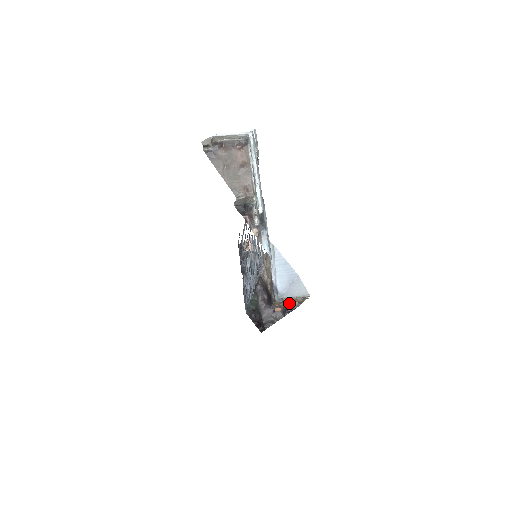
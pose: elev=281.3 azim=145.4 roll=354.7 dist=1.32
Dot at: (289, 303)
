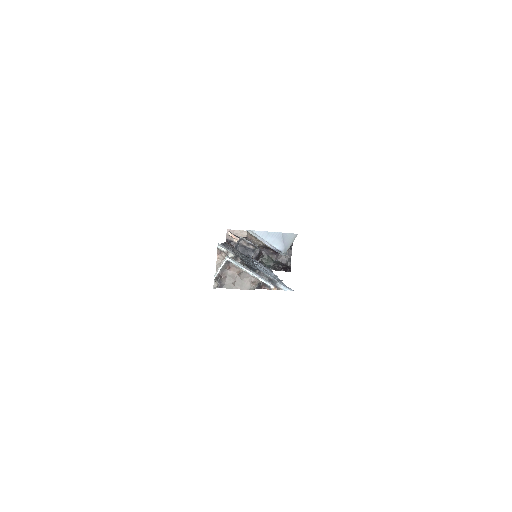
Dot at: occluded
